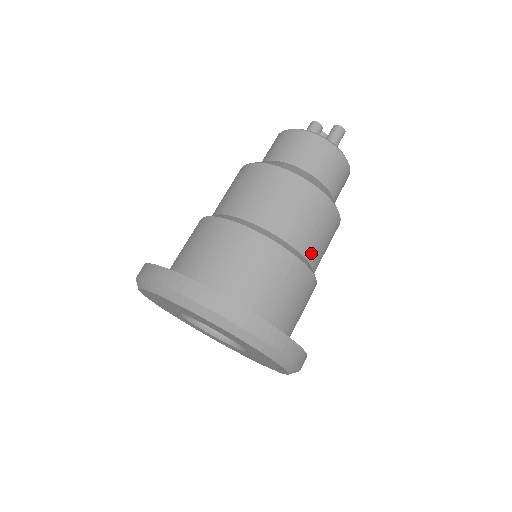
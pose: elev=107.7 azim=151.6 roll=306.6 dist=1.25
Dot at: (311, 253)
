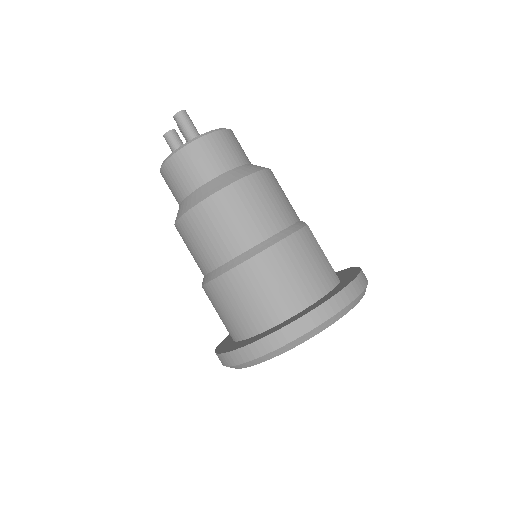
Dot at: (267, 229)
